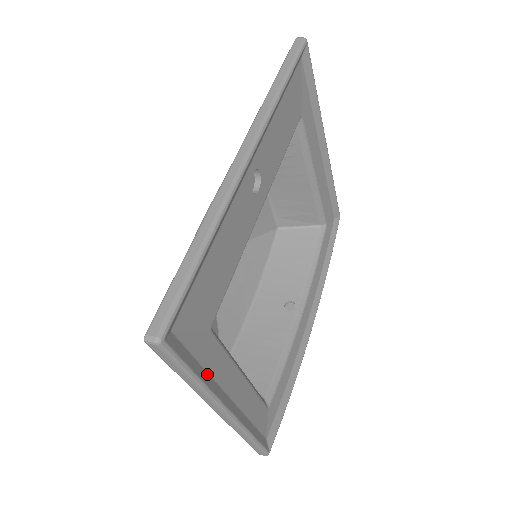
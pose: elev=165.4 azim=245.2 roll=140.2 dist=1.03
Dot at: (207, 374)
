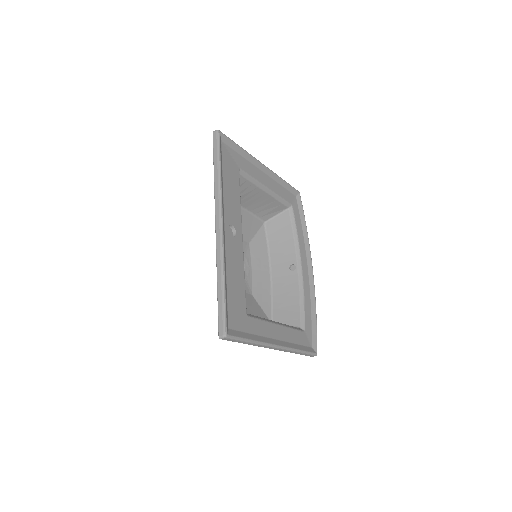
Dot at: (256, 336)
